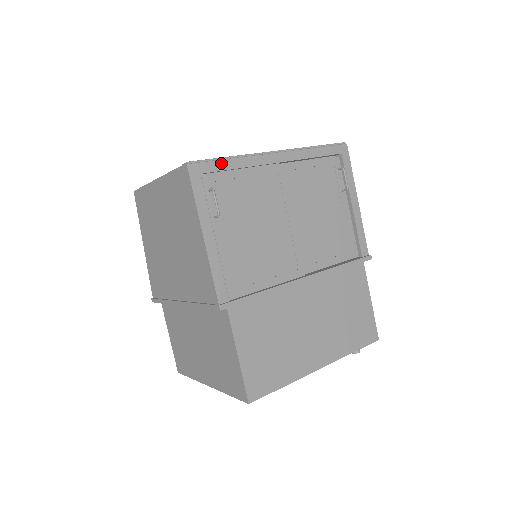
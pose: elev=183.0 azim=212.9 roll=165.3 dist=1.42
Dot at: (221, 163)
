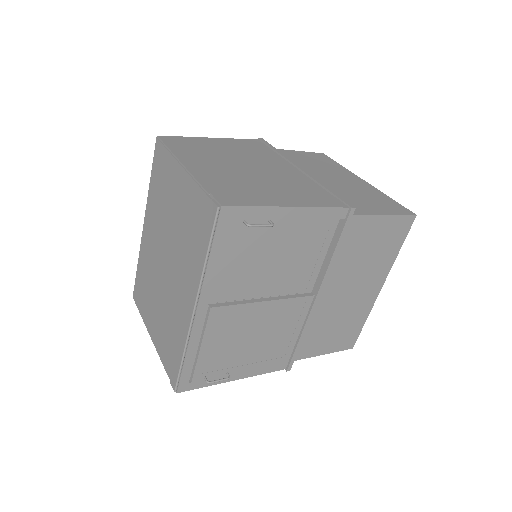
Dot at: (186, 367)
